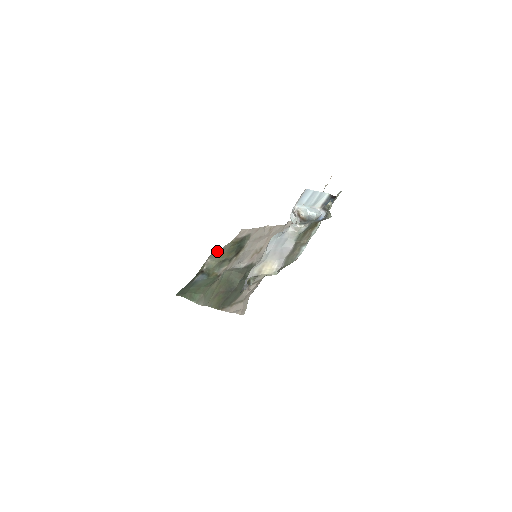
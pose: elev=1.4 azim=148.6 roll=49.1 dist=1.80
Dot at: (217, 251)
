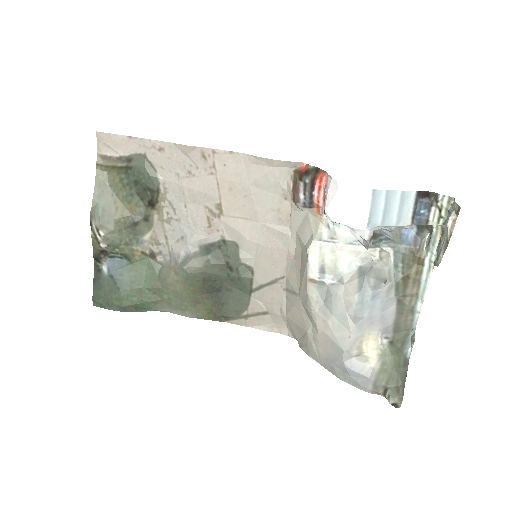
Dot at: (95, 204)
